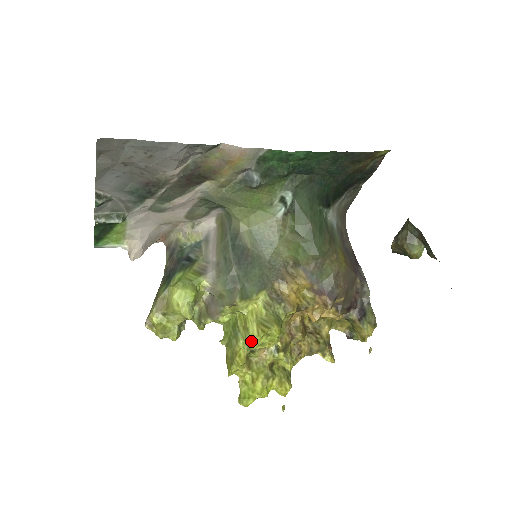
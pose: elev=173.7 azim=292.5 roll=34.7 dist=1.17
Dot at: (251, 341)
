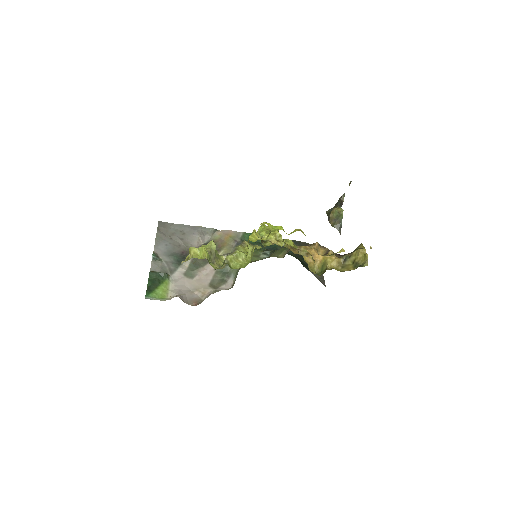
Dot at: (258, 232)
